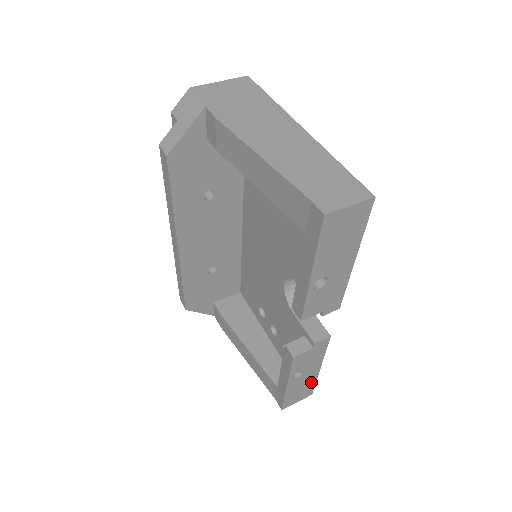
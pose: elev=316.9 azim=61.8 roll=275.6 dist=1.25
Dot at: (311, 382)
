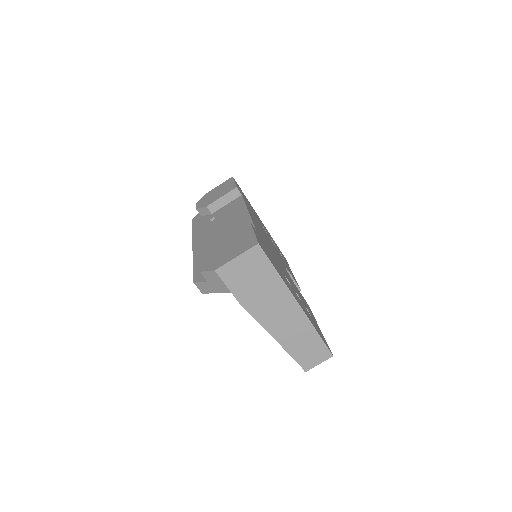
Dot at: occluded
